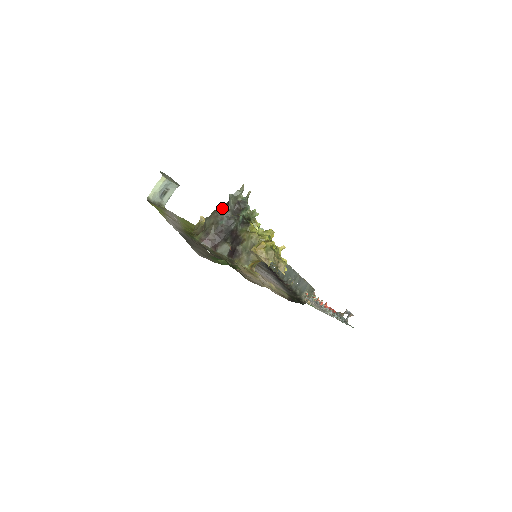
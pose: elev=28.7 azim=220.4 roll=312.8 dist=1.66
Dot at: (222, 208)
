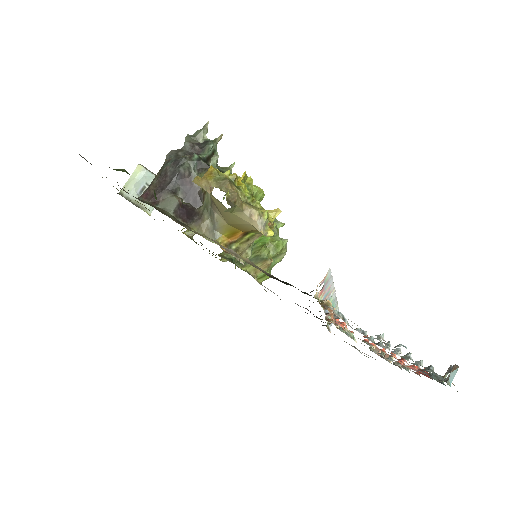
Dot at: occluded
